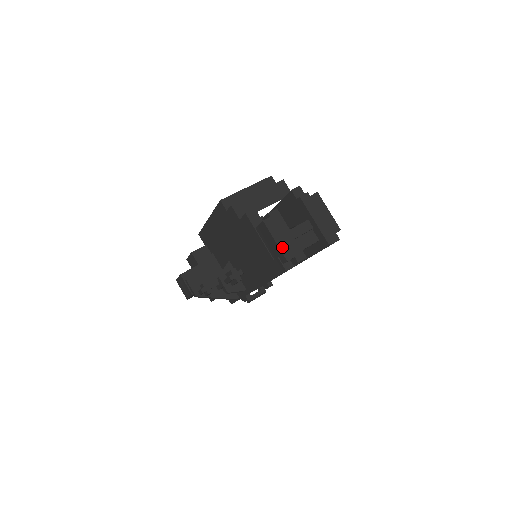
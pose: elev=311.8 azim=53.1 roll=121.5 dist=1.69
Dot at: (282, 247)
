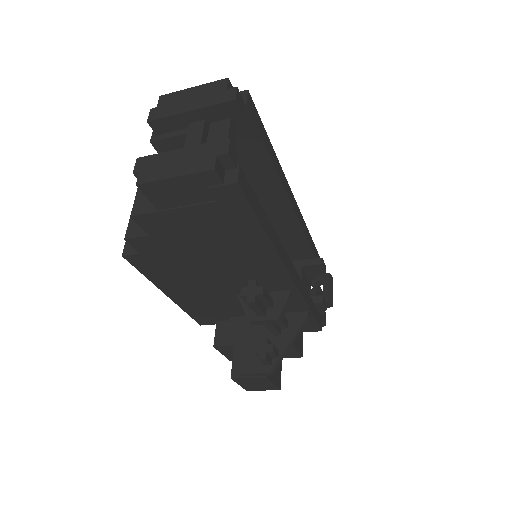
Dot at: (189, 170)
